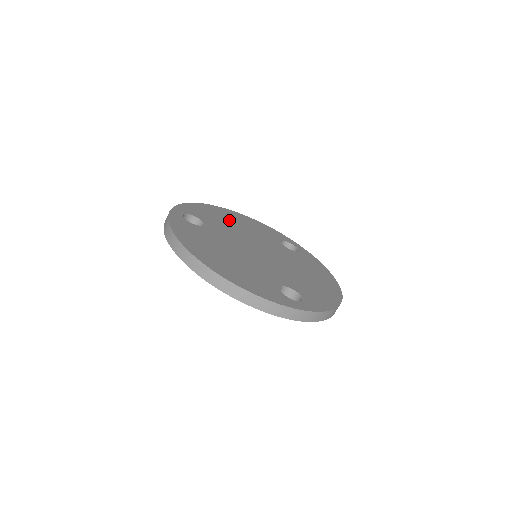
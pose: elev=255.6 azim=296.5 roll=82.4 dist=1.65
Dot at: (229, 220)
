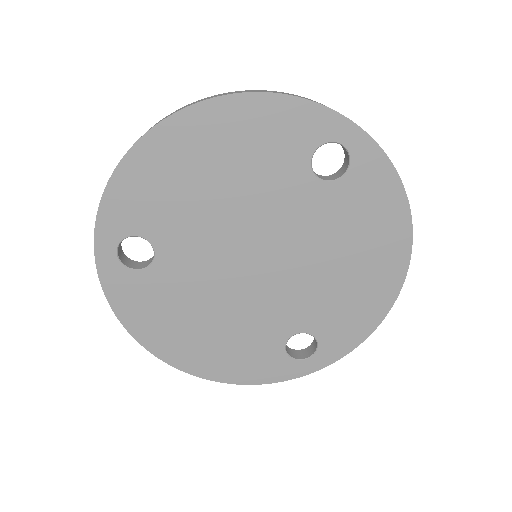
Dot at: (194, 176)
